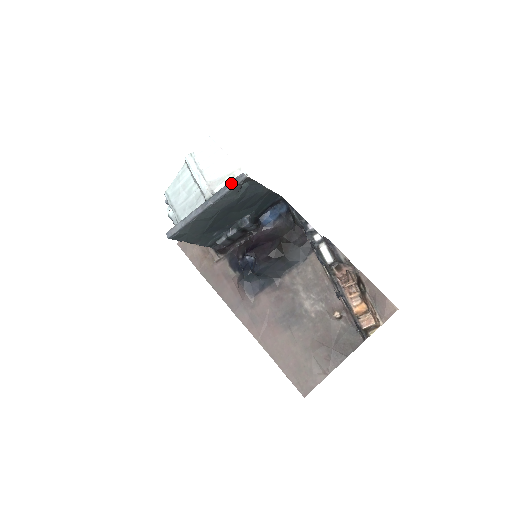
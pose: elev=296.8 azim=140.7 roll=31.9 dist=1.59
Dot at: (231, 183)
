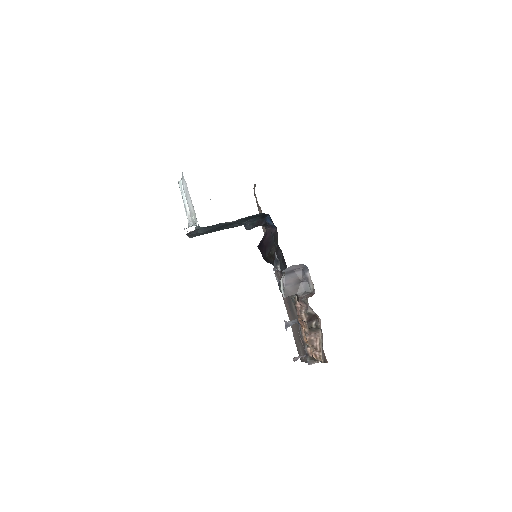
Dot at: occluded
